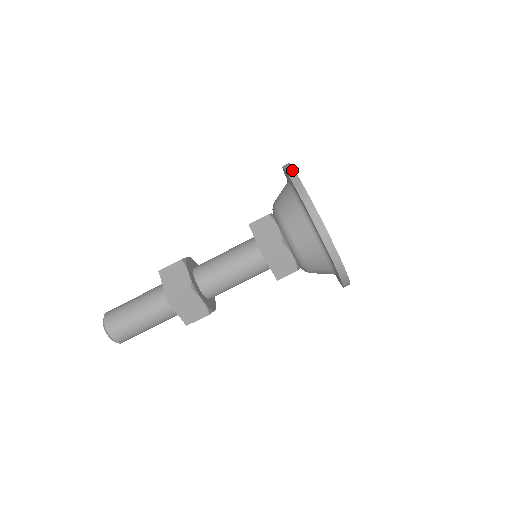
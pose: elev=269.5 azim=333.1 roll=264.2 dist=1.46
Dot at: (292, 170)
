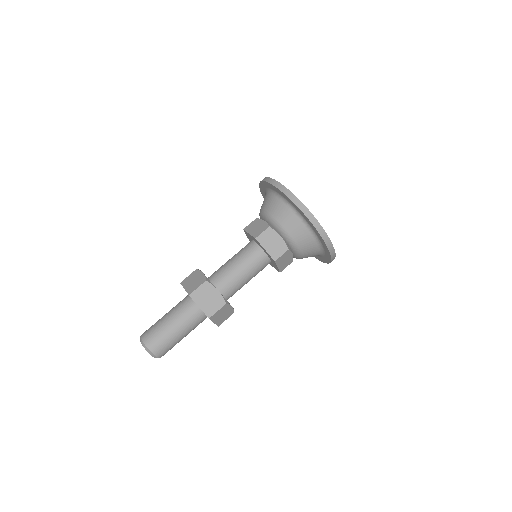
Dot at: occluded
